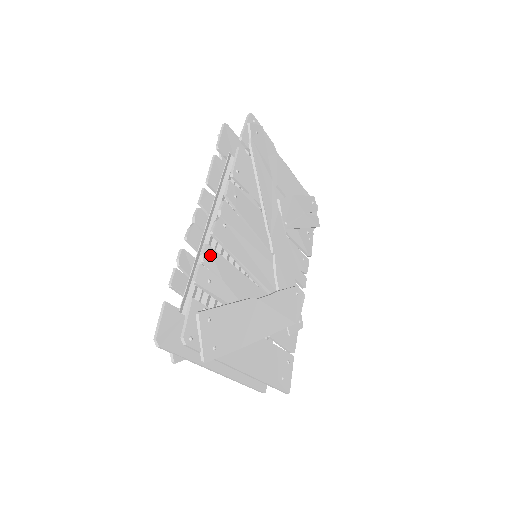
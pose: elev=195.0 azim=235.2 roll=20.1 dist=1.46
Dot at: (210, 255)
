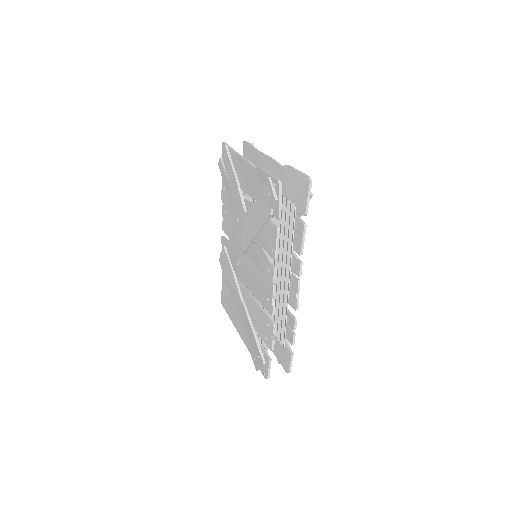
Dot at: occluded
